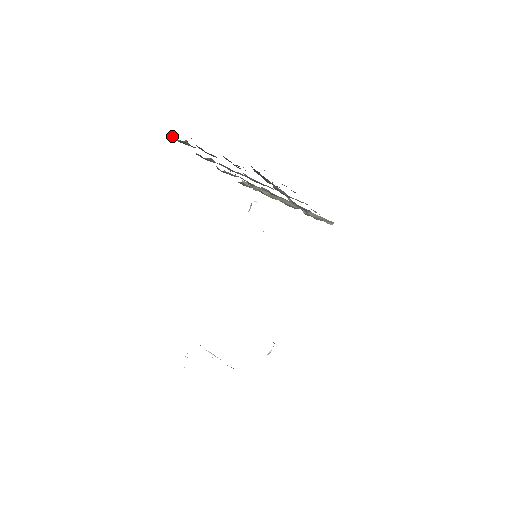
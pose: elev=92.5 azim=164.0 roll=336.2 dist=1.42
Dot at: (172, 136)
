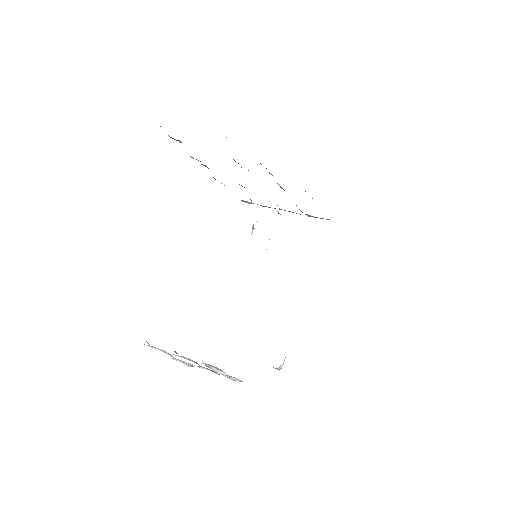
Dot at: occluded
